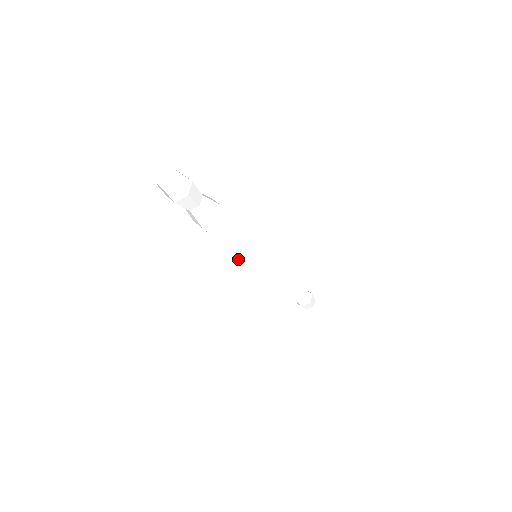
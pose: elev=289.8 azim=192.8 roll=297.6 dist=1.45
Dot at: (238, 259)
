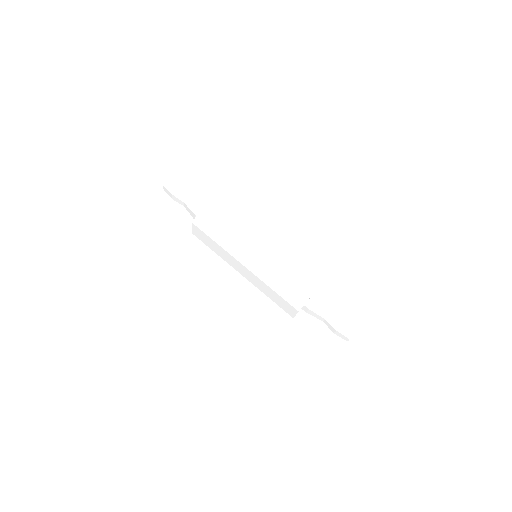
Dot at: (221, 233)
